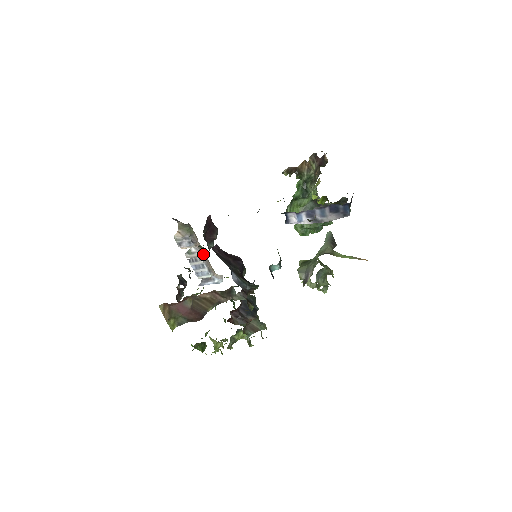
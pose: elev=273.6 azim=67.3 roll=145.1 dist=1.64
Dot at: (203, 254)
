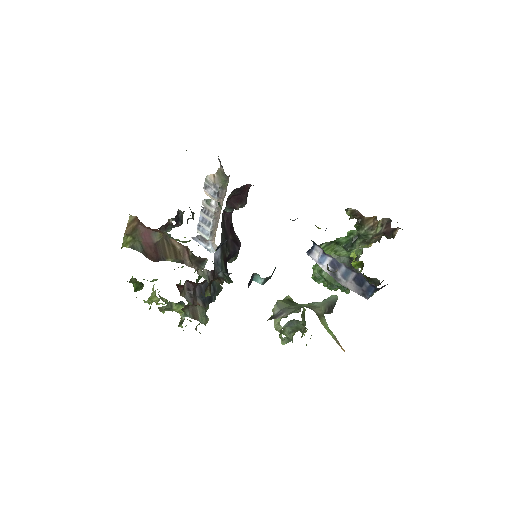
Dot at: (218, 214)
